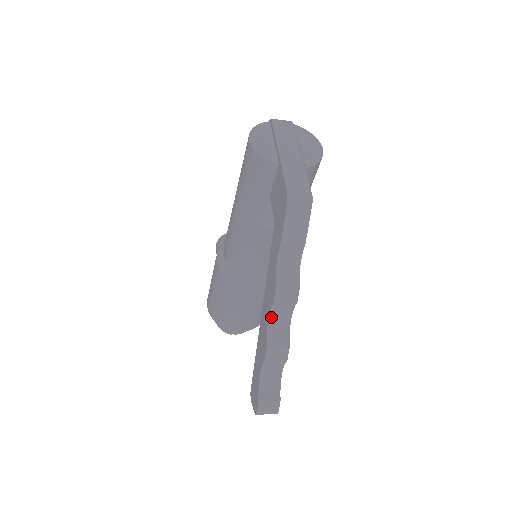
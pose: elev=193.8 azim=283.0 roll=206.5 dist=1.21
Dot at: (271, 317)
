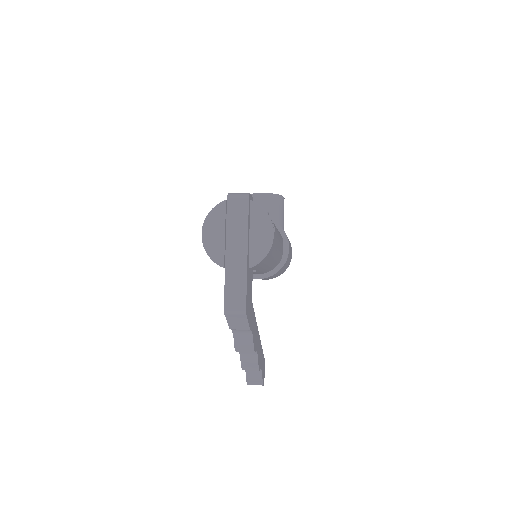
Dot at: occluded
